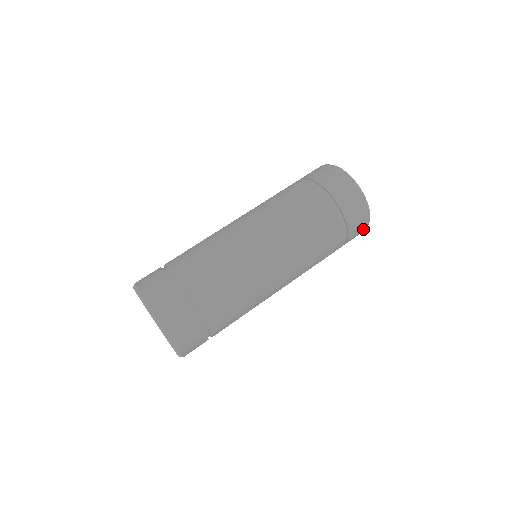
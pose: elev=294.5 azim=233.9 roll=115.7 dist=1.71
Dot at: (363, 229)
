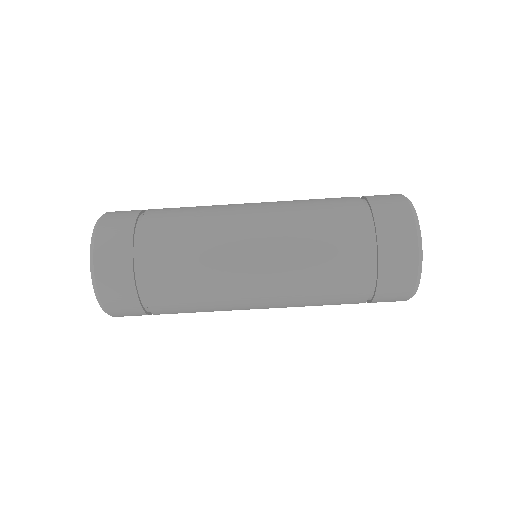
Dot at: (403, 295)
